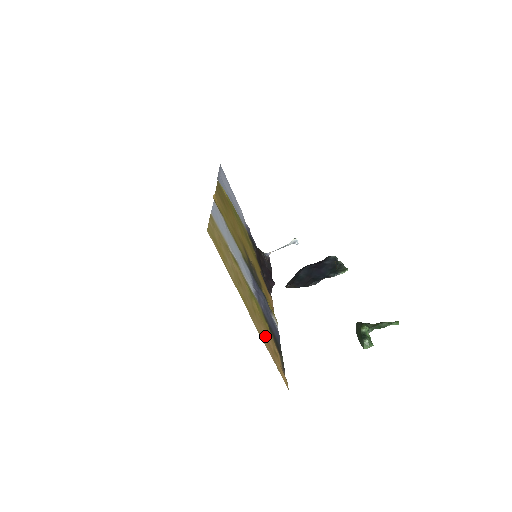
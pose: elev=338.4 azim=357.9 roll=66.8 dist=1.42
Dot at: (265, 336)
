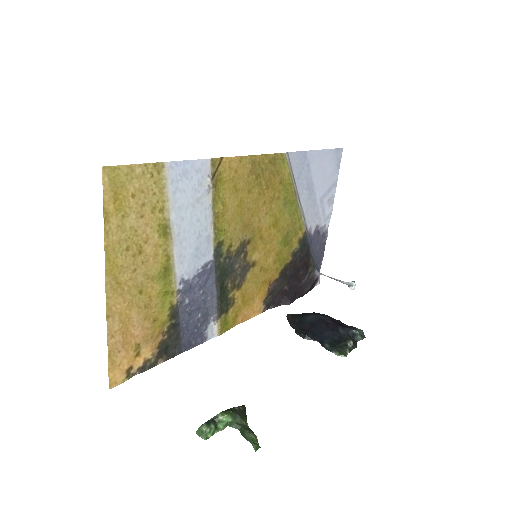
Dot at: (129, 322)
